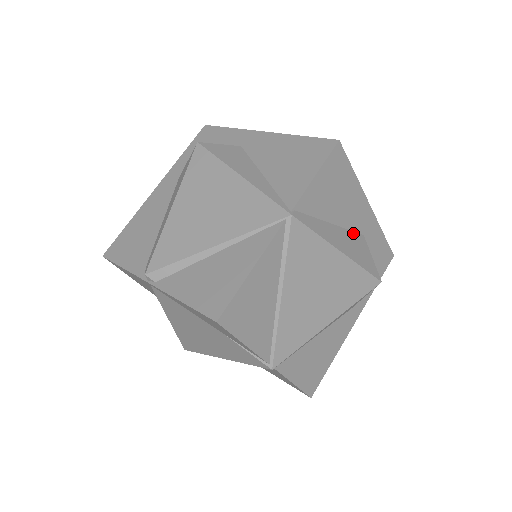
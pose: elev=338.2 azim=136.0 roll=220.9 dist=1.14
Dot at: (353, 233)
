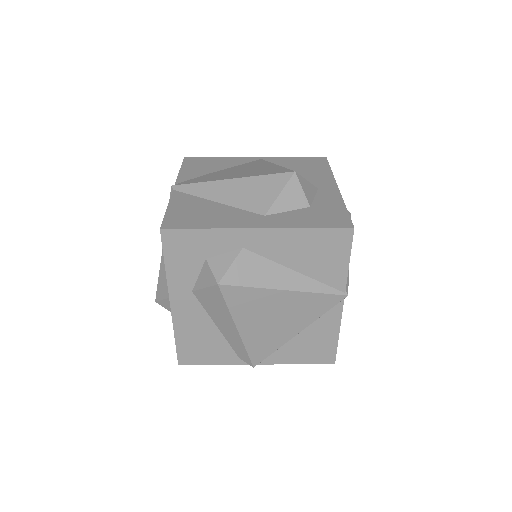
Dot at: occluded
